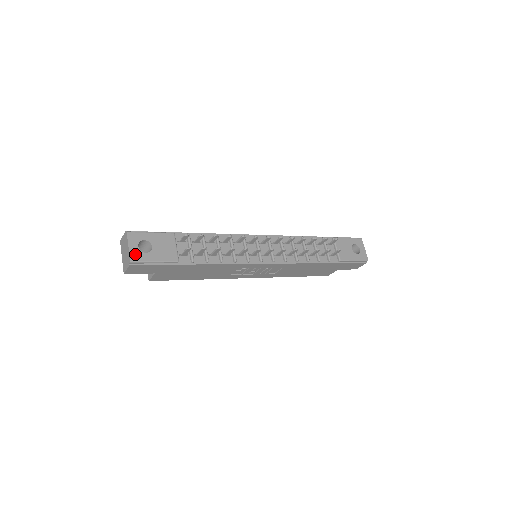
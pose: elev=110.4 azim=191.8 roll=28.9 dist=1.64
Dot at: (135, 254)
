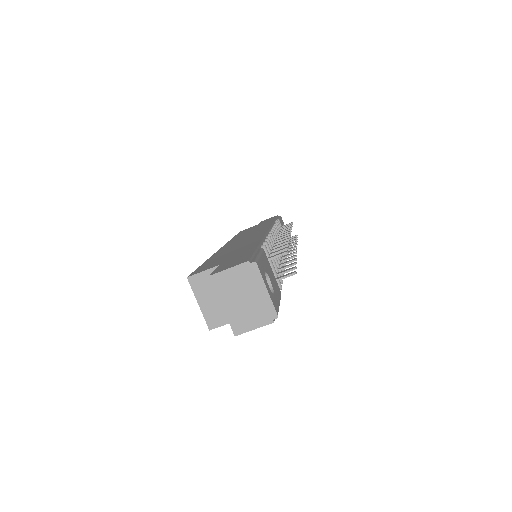
Dot at: (273, 301)
